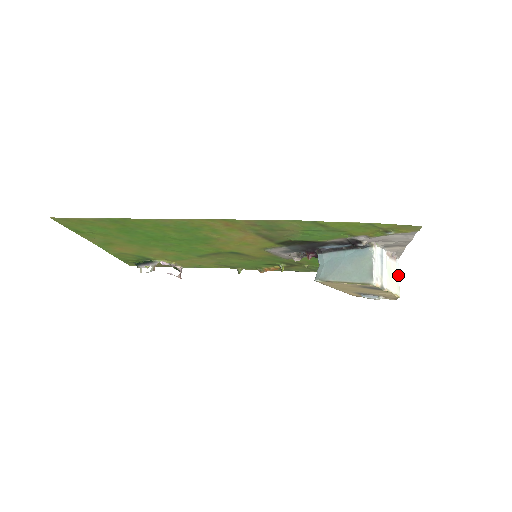
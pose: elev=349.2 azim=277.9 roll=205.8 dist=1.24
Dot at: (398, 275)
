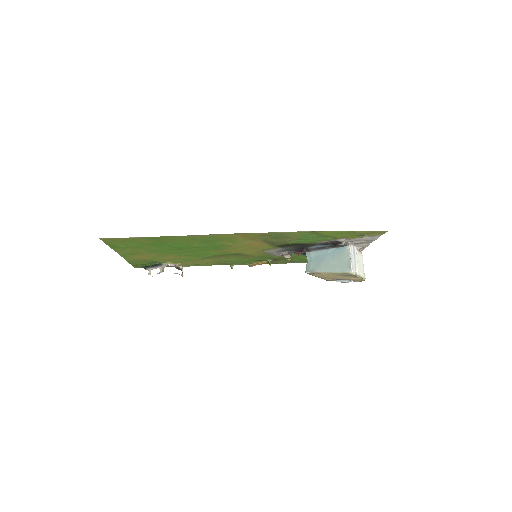
Dot at: occluded
